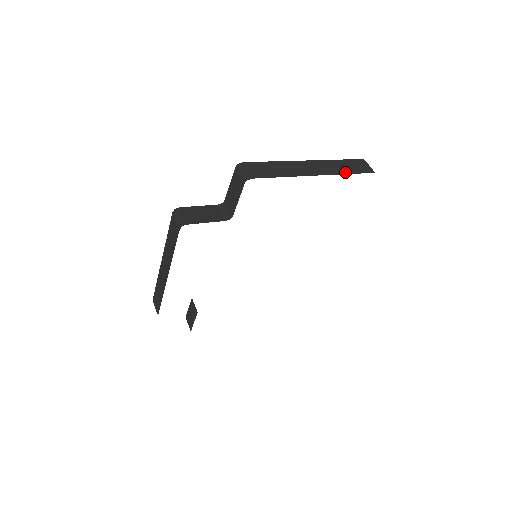
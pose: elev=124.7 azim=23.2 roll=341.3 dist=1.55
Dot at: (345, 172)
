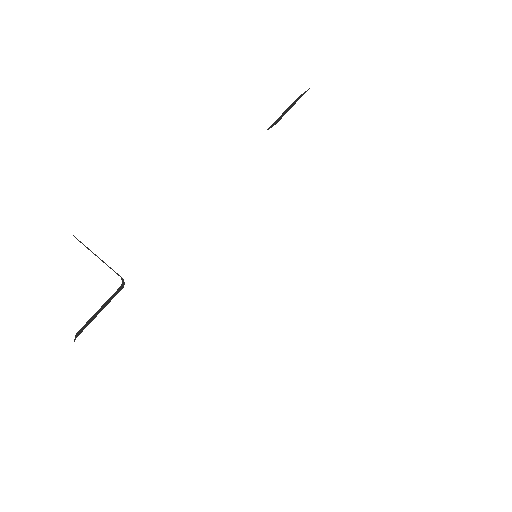
Dot at: occluded
